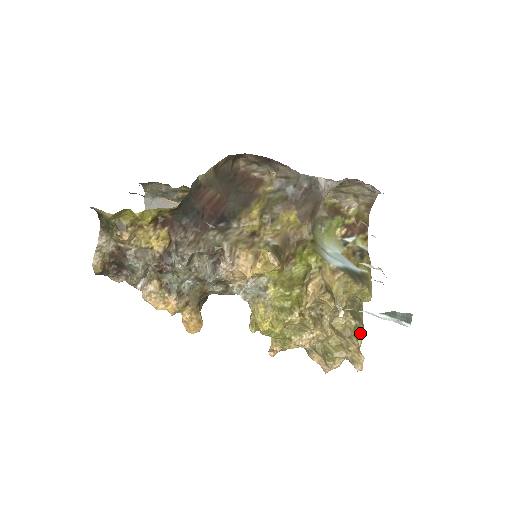
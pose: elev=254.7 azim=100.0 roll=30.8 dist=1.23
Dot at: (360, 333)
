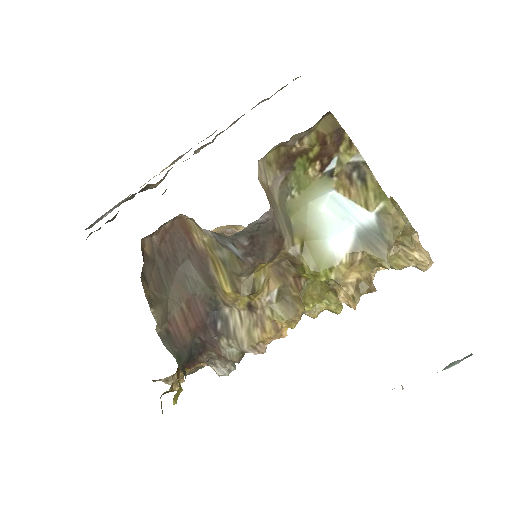
Dot at: (411, 233)
